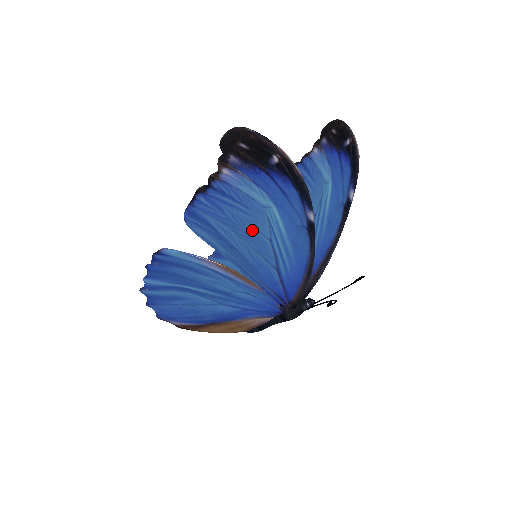
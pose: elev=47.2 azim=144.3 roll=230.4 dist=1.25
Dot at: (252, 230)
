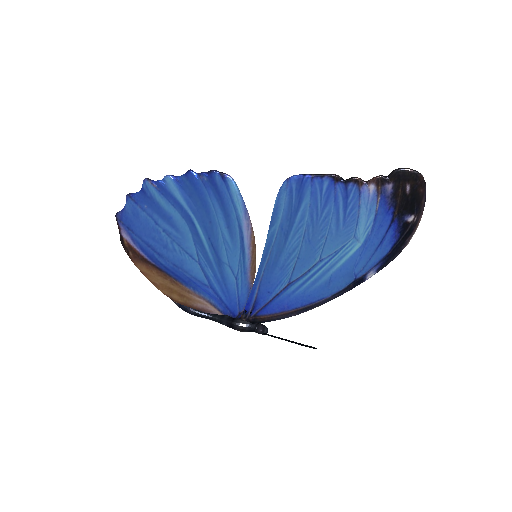
Dot at: (321, 240)
